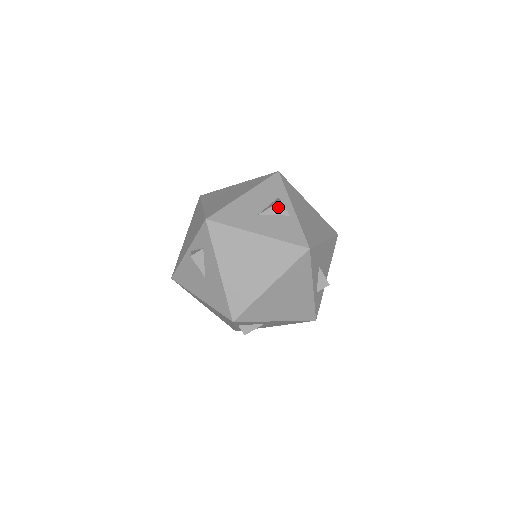
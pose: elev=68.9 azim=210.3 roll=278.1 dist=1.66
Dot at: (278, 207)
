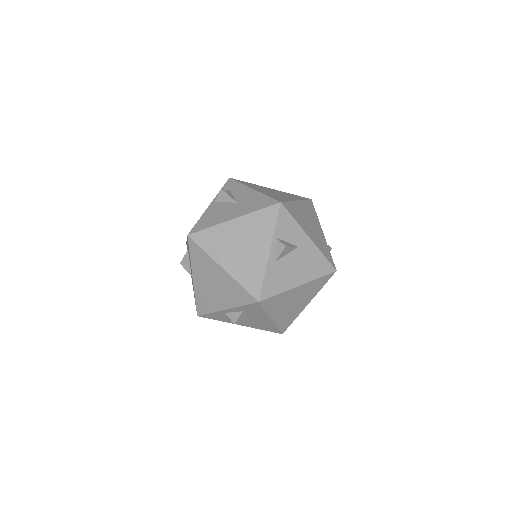
Dot at: occluded
